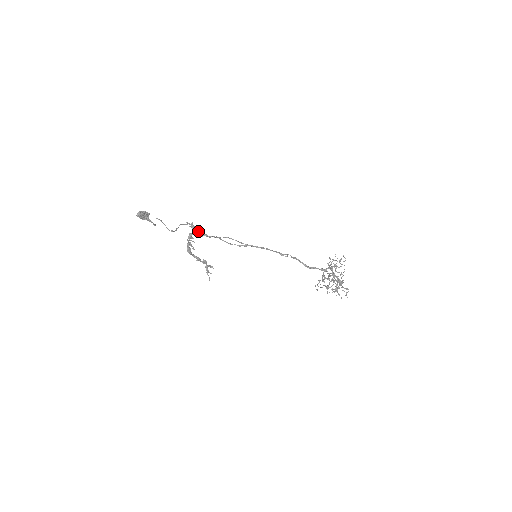
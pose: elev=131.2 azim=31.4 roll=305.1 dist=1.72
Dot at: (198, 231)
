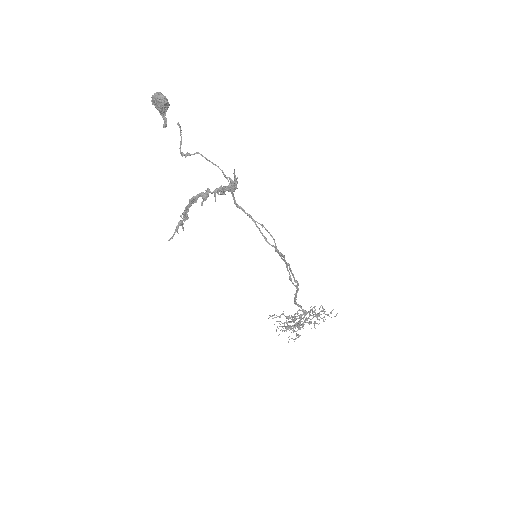
Dot at: (233, 191)
